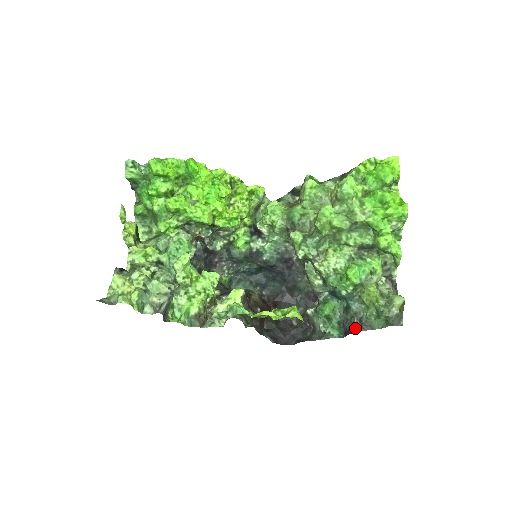
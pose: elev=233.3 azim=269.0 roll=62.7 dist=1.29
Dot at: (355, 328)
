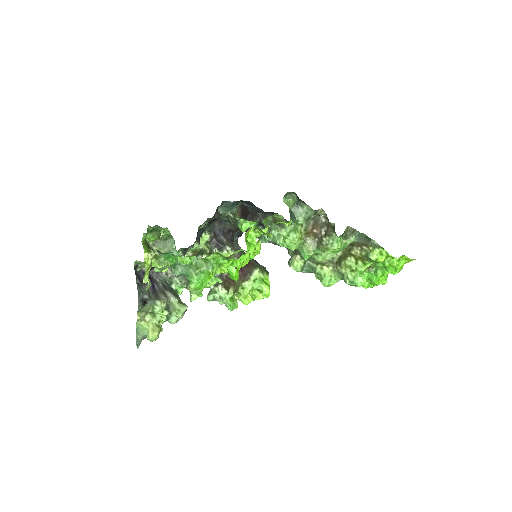
Dot at: occluded
